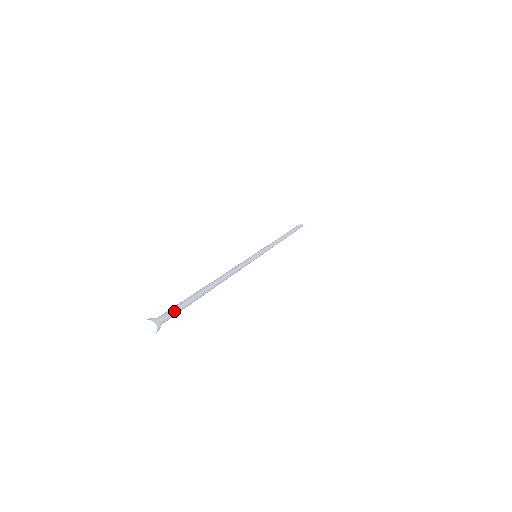
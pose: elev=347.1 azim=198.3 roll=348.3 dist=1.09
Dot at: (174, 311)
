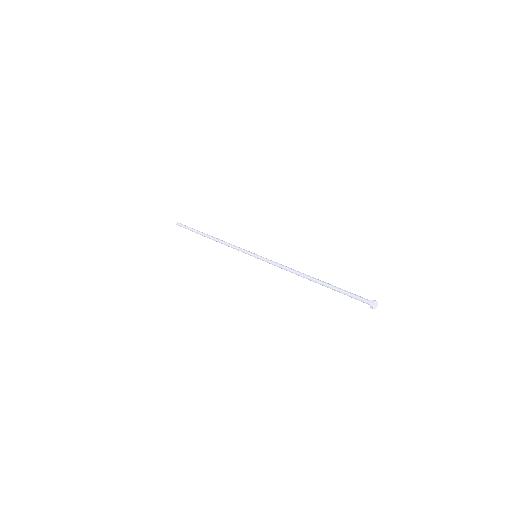
Dot at: (357, 295)
